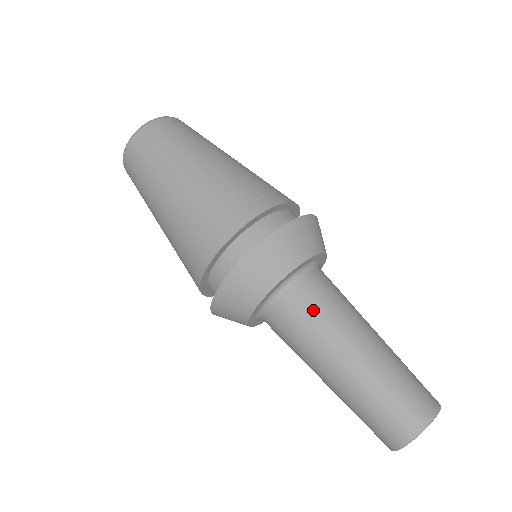
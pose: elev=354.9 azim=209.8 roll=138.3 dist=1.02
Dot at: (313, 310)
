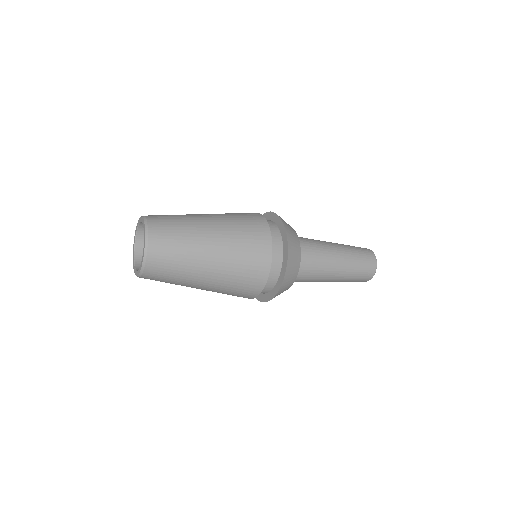
Dot at: (315, 258)
